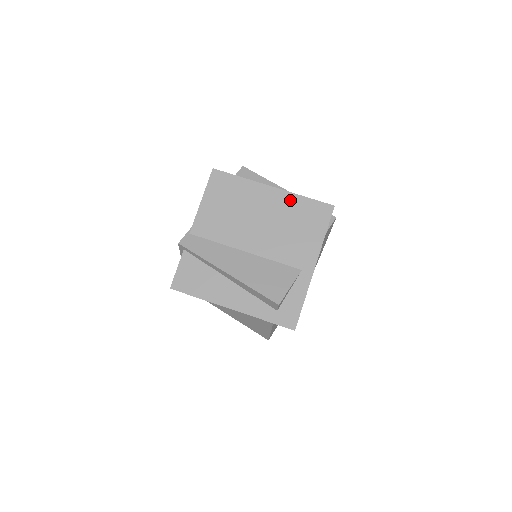
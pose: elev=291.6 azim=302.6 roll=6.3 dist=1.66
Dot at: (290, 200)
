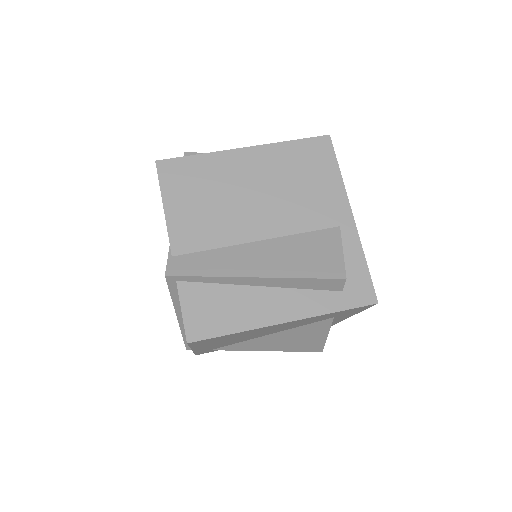
Dot at: (275, 153)
